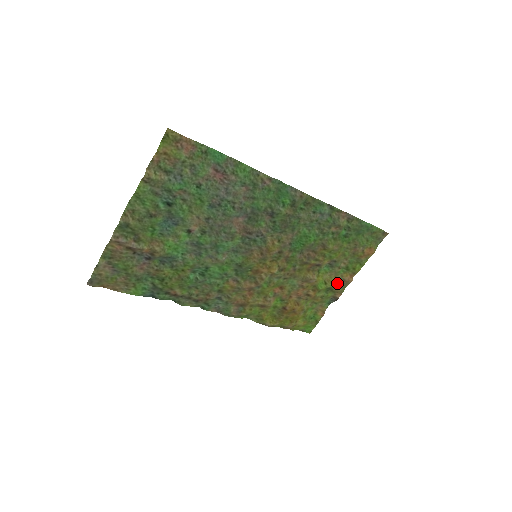
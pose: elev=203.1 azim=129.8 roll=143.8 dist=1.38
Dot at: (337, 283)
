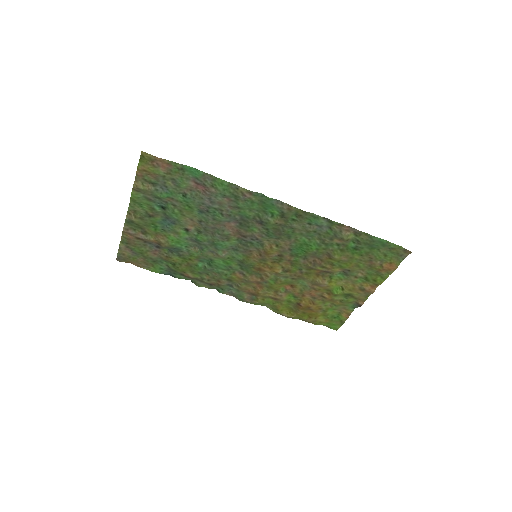
Dot at: (356, 291)
